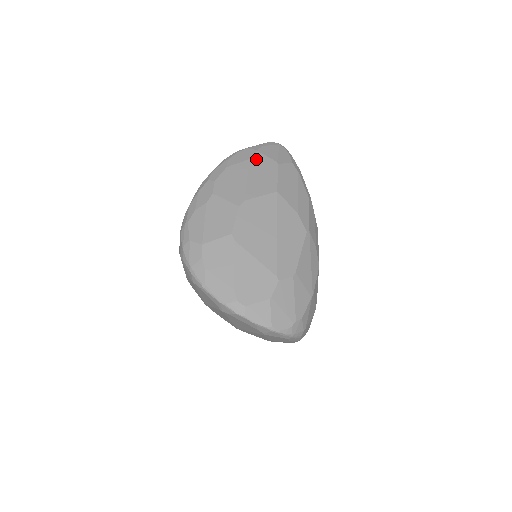
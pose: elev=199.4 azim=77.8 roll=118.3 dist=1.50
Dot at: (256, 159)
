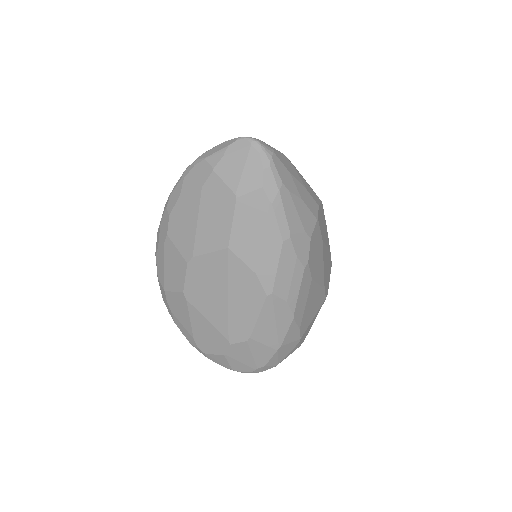
Dot at: (210, 187)
